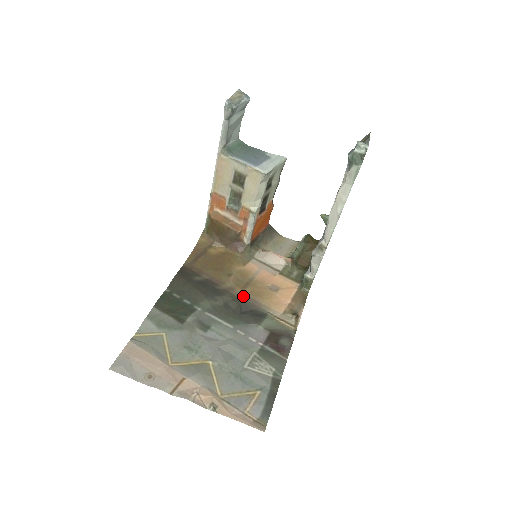
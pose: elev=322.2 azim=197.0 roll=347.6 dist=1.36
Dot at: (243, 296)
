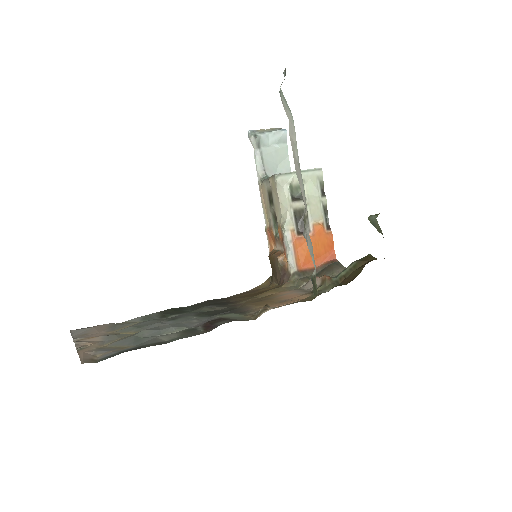
Dot at: (242, 306)
